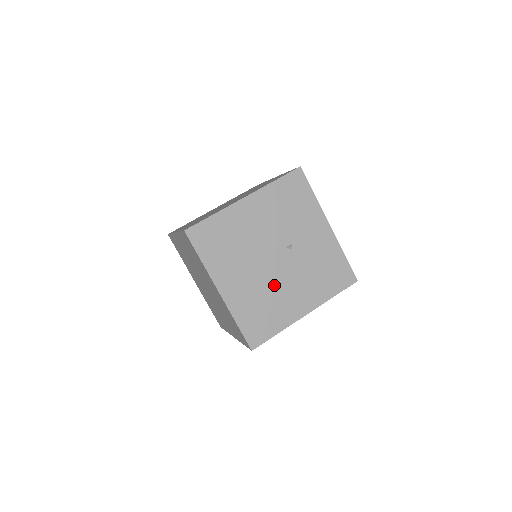
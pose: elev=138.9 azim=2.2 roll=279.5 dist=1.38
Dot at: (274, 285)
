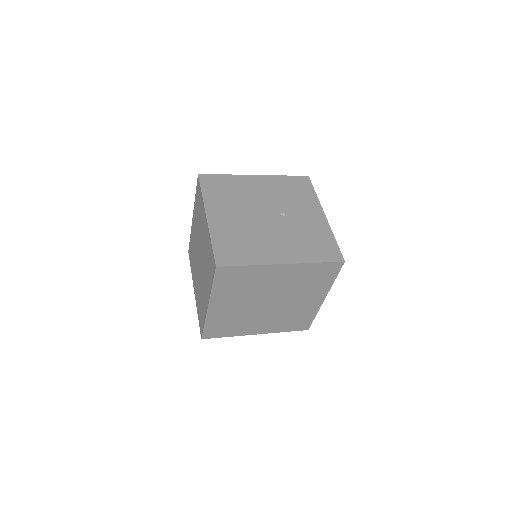
Dot at: (259, 231)
